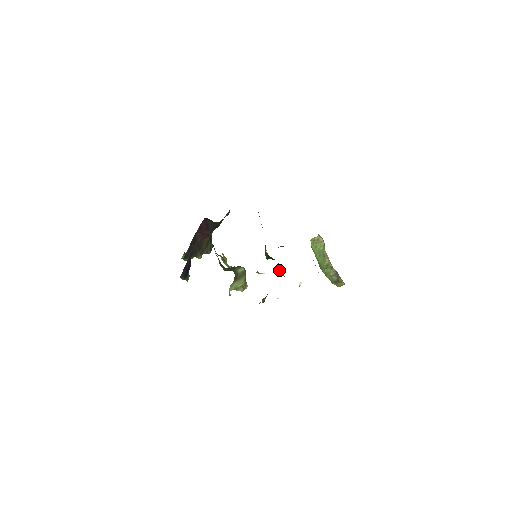
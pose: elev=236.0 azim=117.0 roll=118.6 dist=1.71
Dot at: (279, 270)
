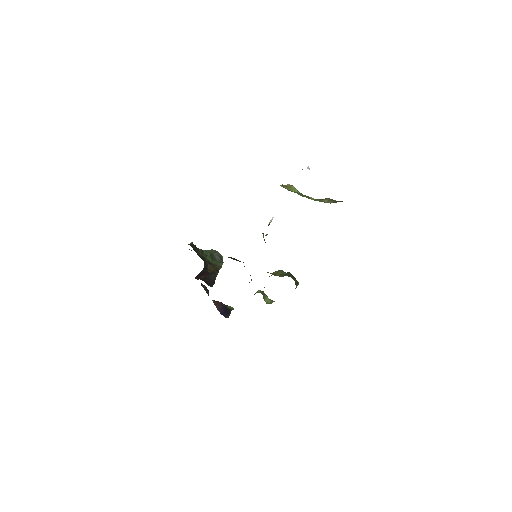
Dot at: occluded
